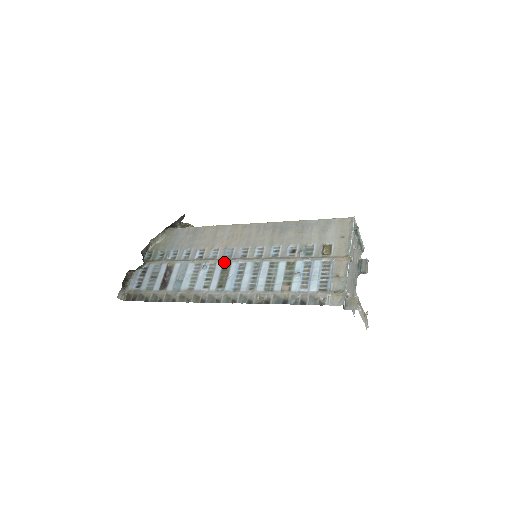
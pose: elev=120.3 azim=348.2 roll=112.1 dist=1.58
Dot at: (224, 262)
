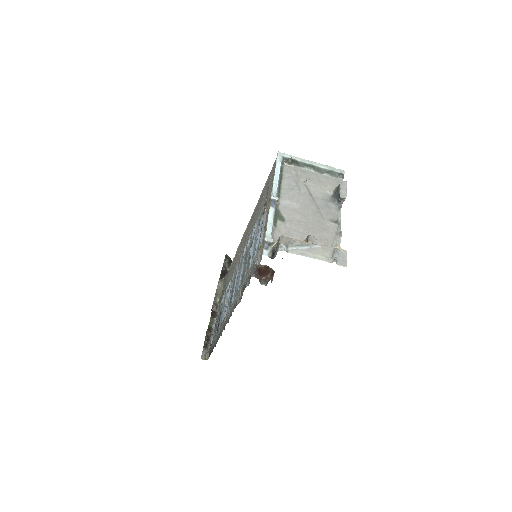
Dot at: (233, 280)
